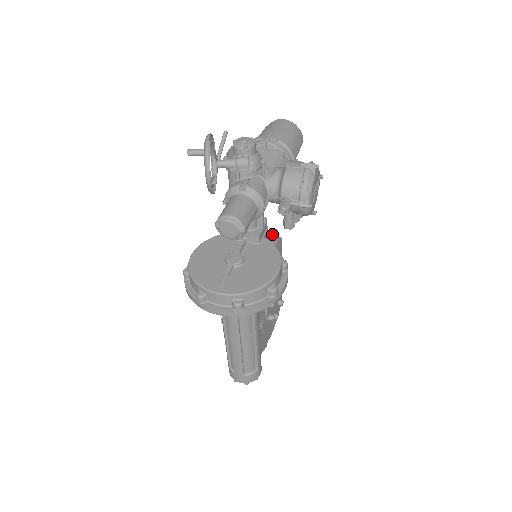
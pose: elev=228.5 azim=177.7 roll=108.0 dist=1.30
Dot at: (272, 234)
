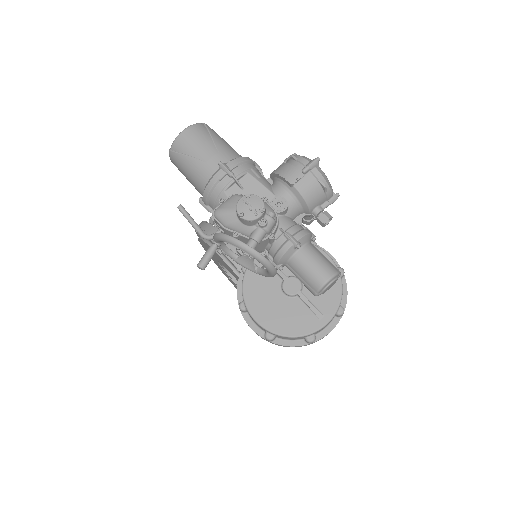
Dot at: occluded
